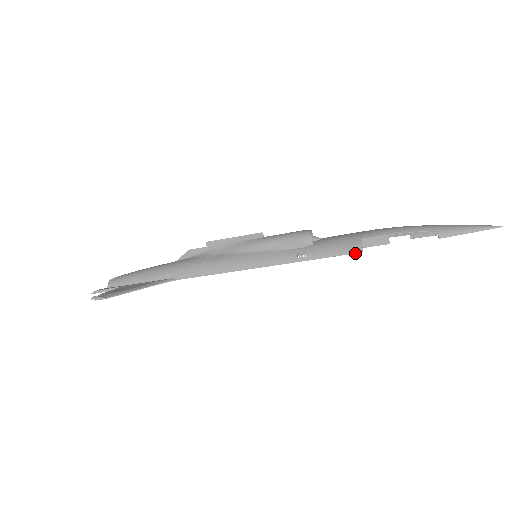
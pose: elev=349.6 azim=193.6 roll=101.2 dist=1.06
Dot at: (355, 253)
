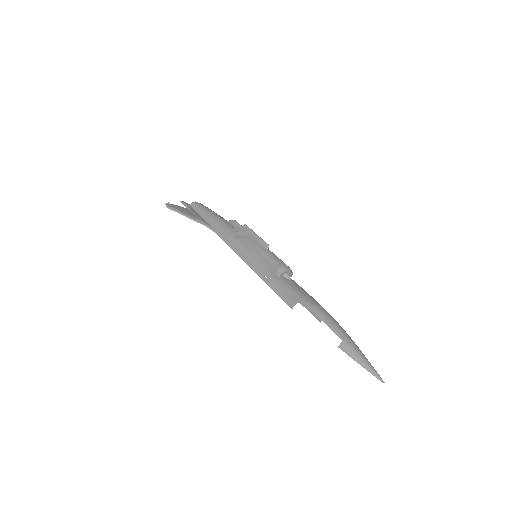
Dot at: (288, 305)
